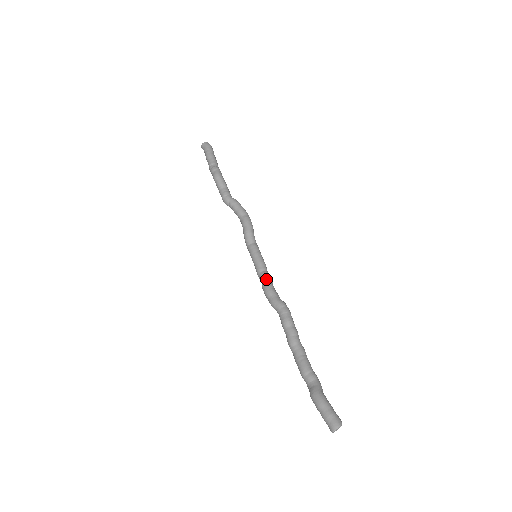
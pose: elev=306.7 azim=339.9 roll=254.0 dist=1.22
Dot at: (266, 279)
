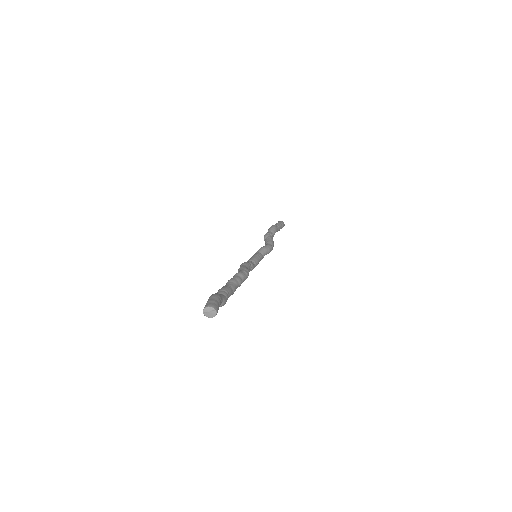
Dot at: (250, 262)
